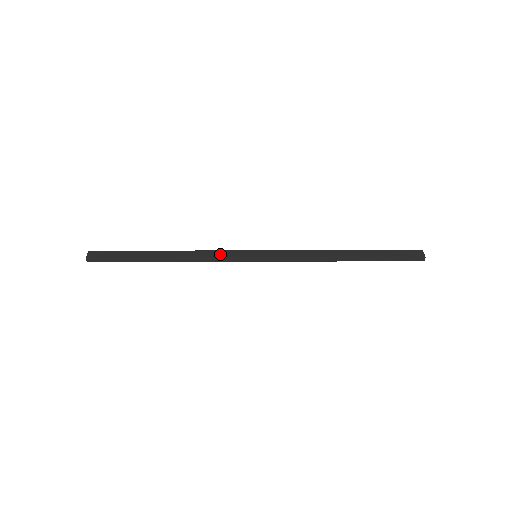
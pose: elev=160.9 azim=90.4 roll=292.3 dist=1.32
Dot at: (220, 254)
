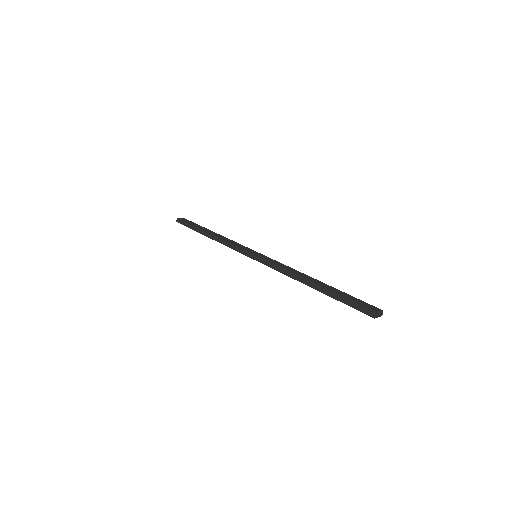
Dot at: (237, 244)
